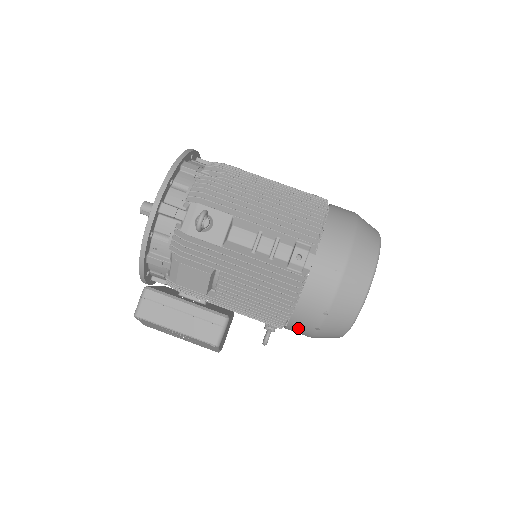
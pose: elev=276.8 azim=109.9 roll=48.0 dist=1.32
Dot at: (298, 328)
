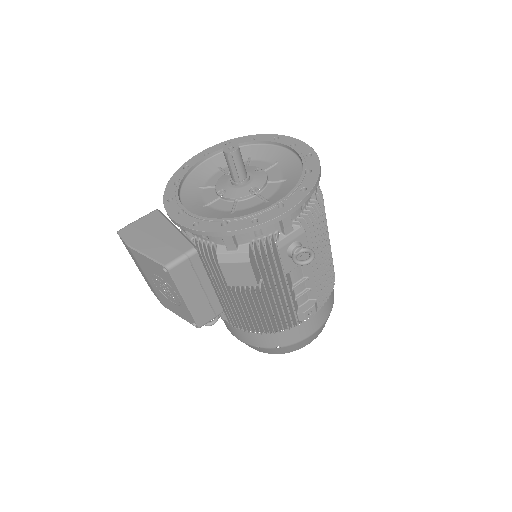
Dot at: (245, 336)
